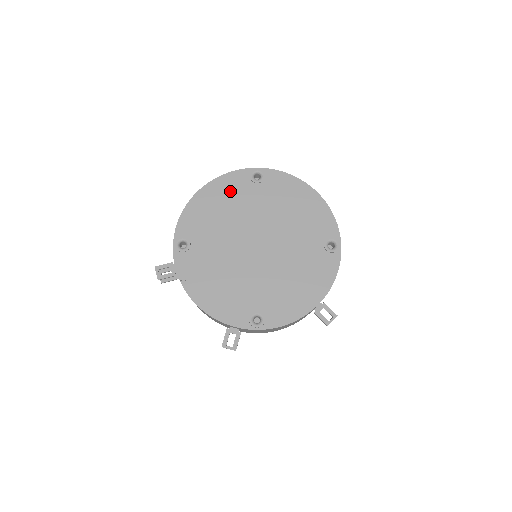
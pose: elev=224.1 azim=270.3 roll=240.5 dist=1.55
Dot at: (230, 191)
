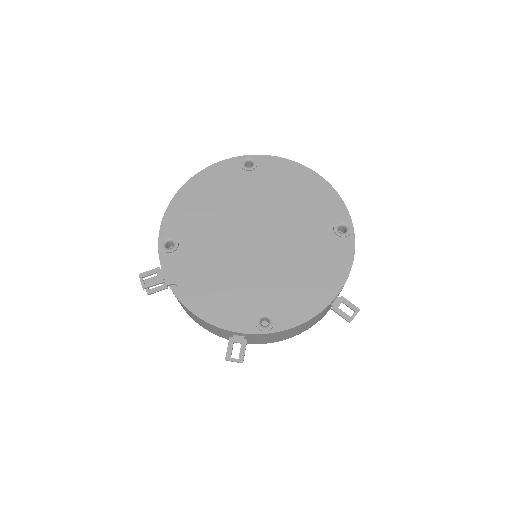
Dot at: (219, 182)
